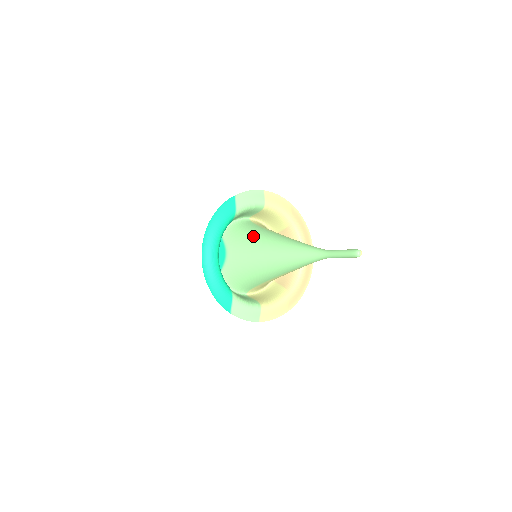
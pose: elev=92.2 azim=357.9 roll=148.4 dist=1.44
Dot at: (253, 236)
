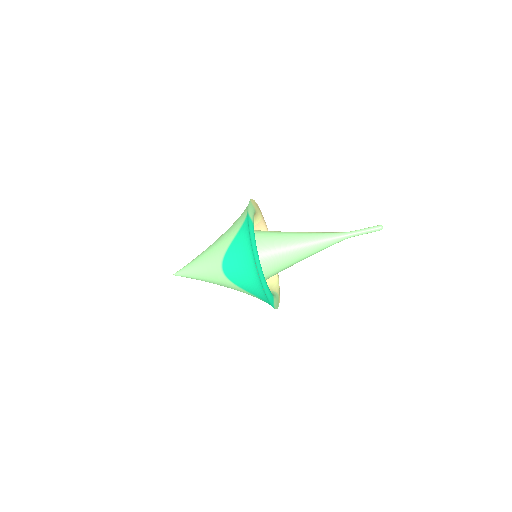
Dot at: (269, 241)
